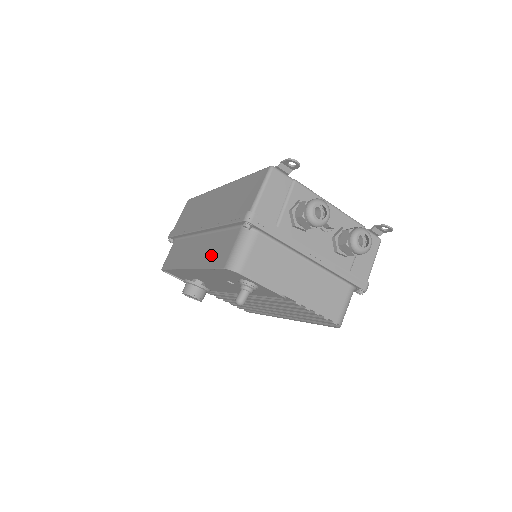
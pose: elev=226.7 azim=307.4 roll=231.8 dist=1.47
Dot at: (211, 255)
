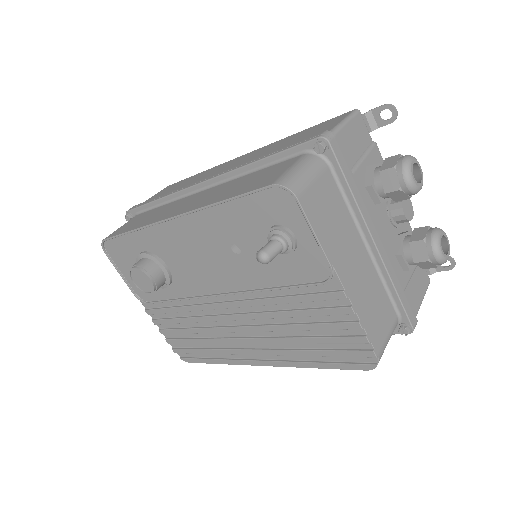
Dot at: (232, 190)
